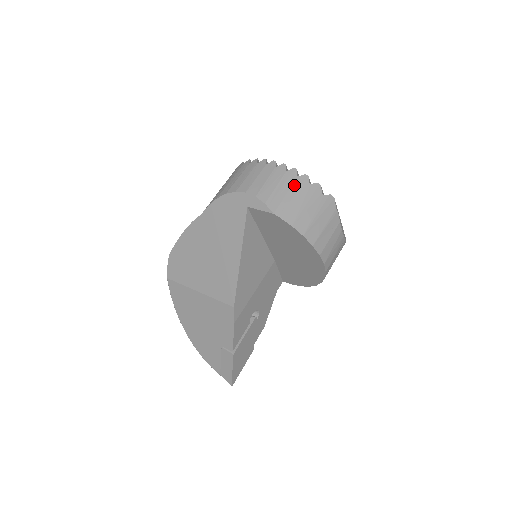
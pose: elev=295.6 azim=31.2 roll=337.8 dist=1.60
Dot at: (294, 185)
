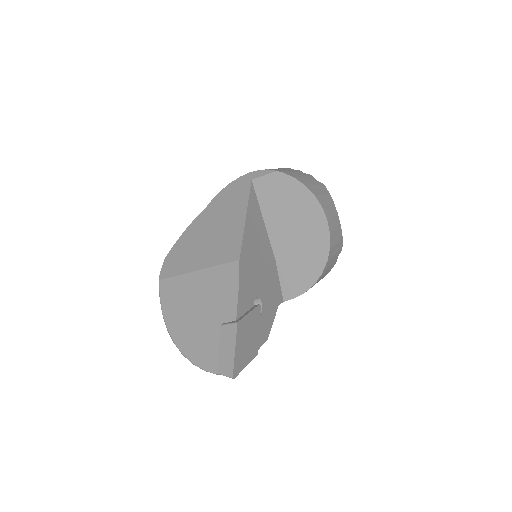
Dot at: (290, 170)
